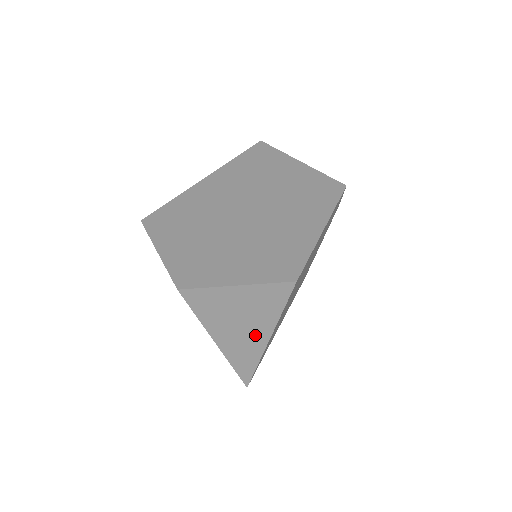
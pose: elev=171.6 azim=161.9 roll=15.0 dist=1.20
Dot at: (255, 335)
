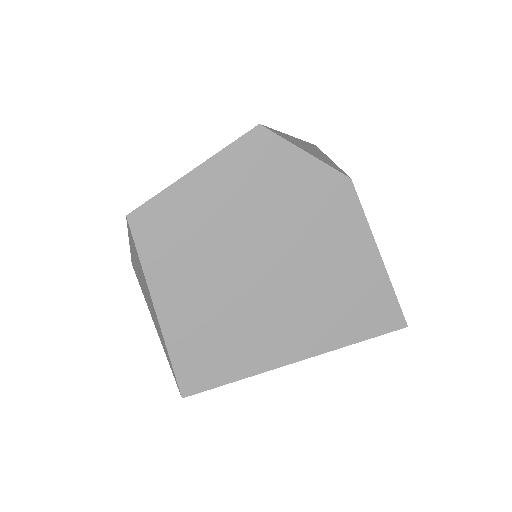
Dot at: (152, 307)
